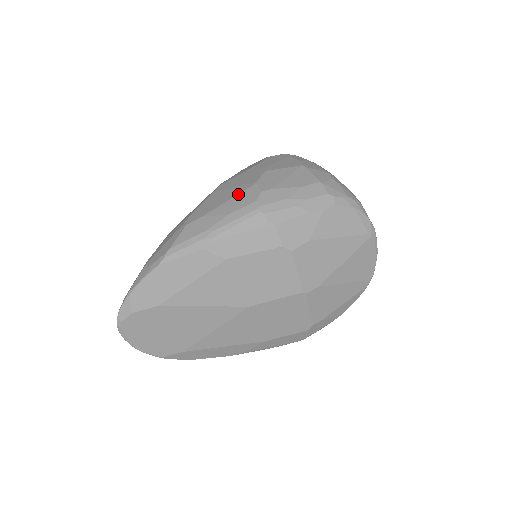
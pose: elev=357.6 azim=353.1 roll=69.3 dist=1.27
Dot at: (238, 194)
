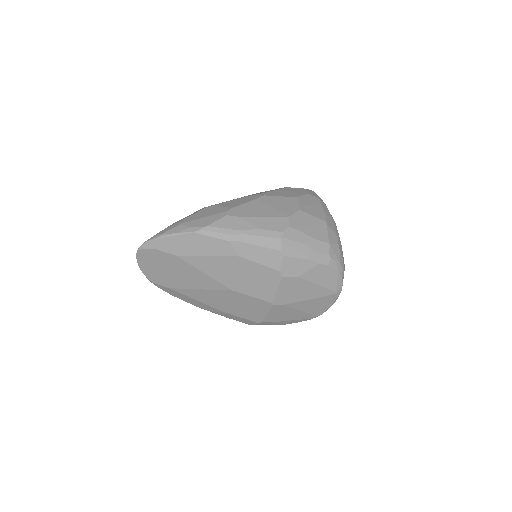
Dot at: (273, 217)
